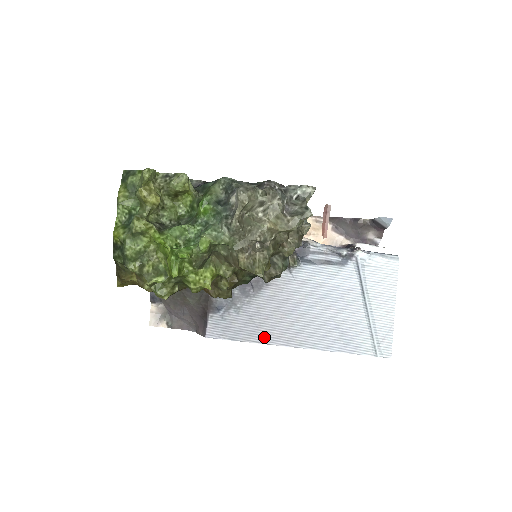
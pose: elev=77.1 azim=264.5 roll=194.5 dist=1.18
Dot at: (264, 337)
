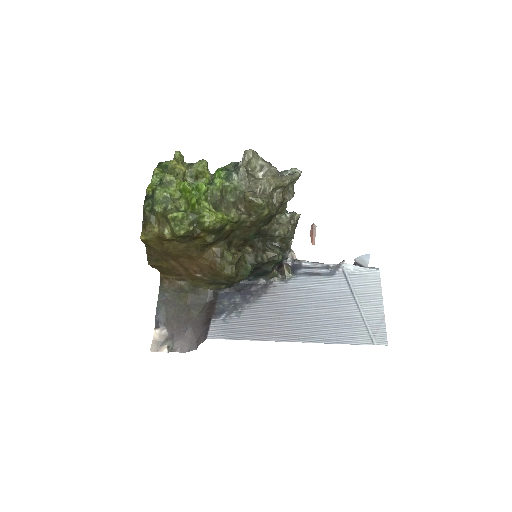
Dot at: (264, 335)
